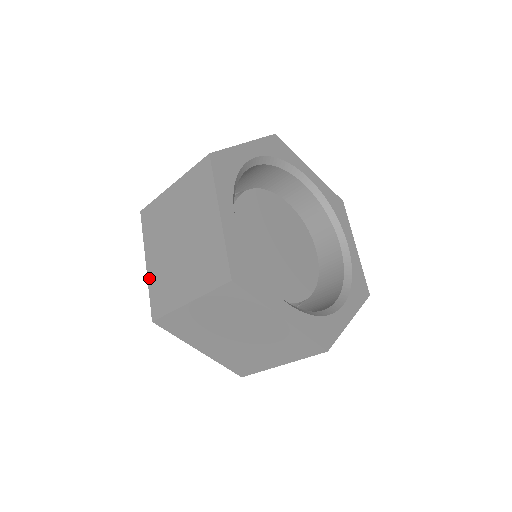
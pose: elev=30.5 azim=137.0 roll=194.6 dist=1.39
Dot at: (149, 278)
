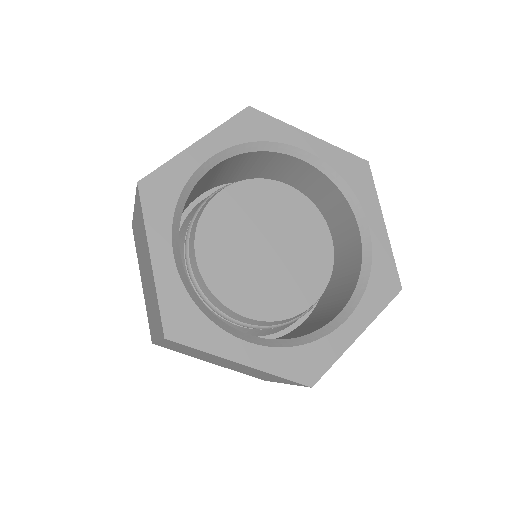
Dot at: occluded
